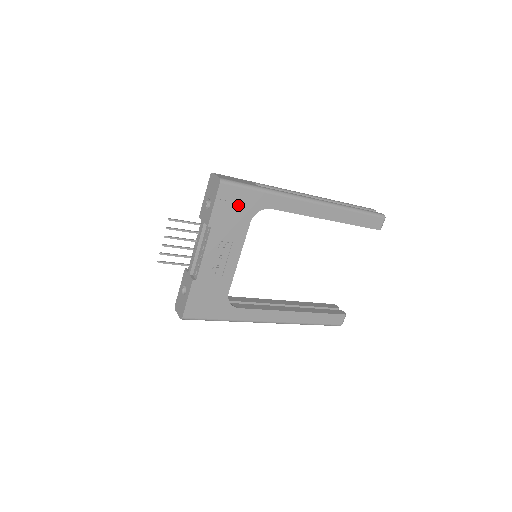
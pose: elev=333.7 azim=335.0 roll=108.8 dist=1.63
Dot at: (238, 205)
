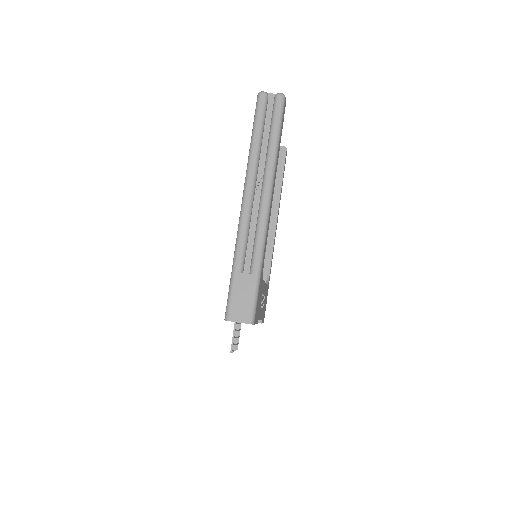
Dot at: (259, 298)
